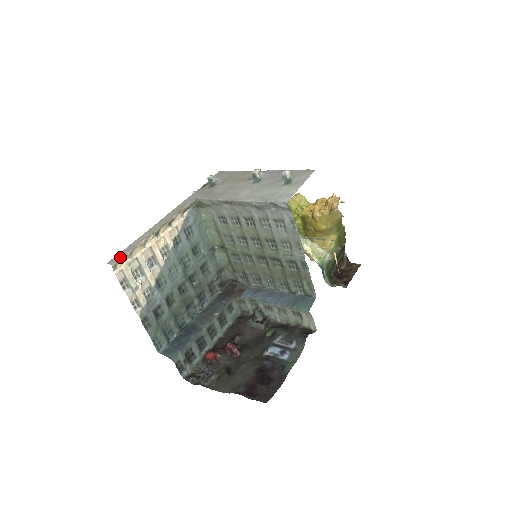
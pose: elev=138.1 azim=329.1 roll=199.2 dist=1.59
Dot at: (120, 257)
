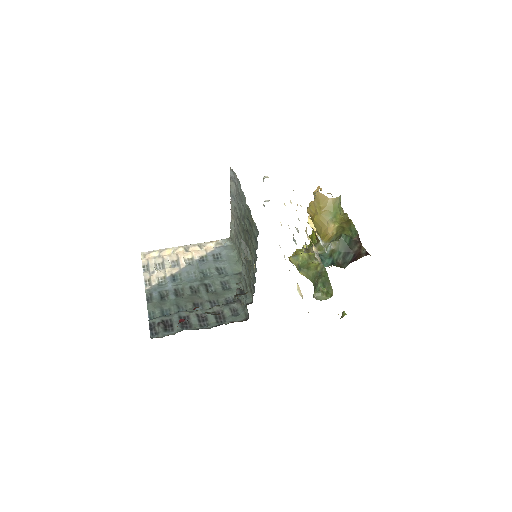
Dot at: (150, 251)
